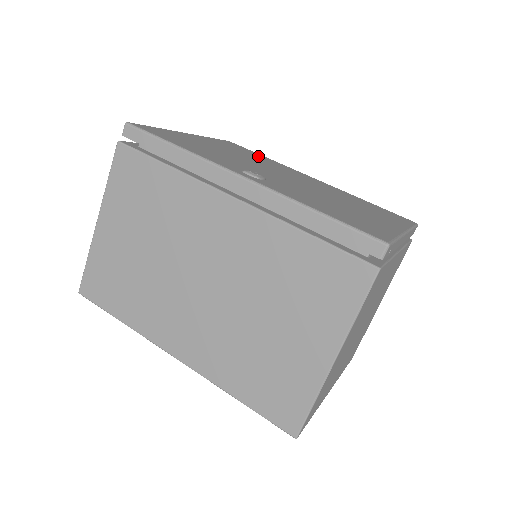
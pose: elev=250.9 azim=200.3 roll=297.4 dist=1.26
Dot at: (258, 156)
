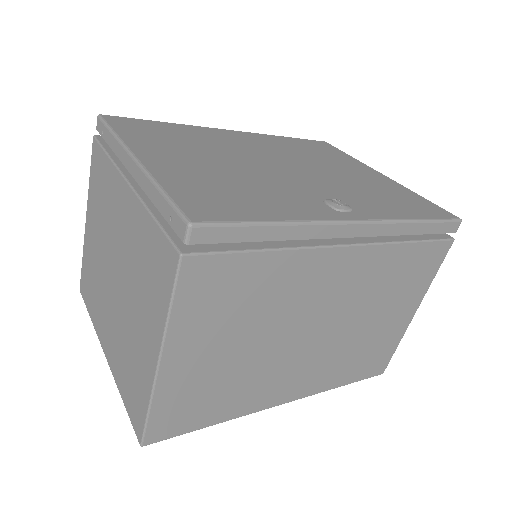
Dot at: (176, 131)
